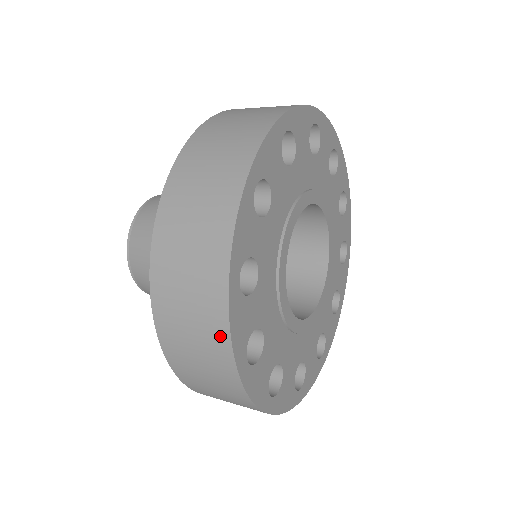
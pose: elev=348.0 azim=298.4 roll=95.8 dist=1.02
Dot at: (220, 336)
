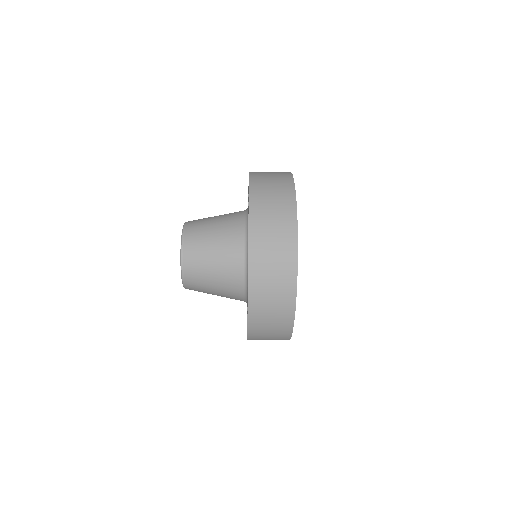
Dot at: (291, 250)
